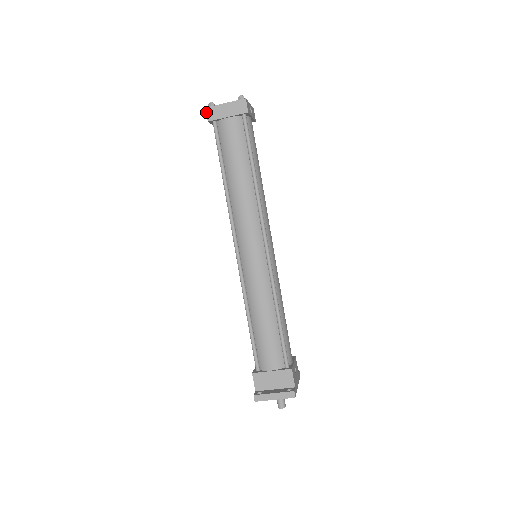
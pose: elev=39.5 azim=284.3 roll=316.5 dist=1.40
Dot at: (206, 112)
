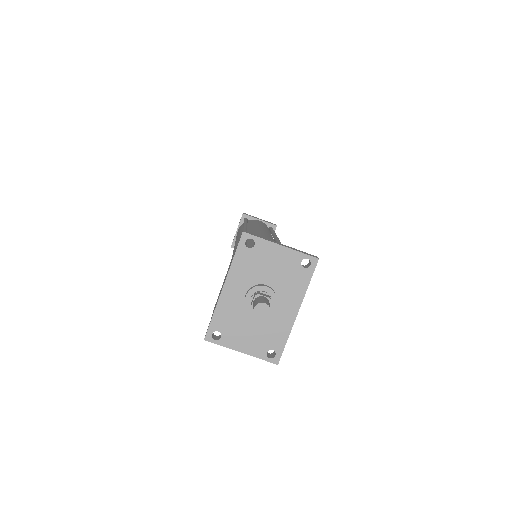
Dot at: occluded
